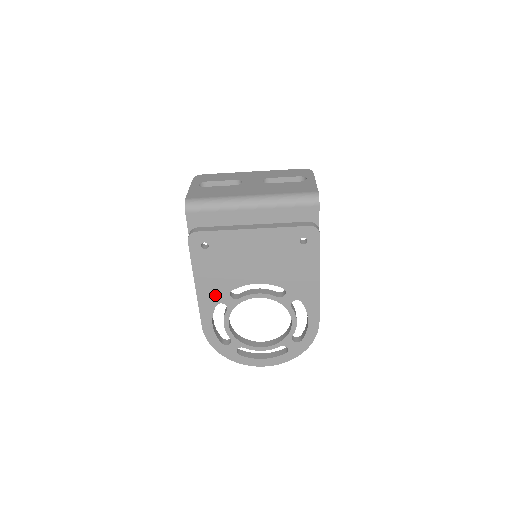
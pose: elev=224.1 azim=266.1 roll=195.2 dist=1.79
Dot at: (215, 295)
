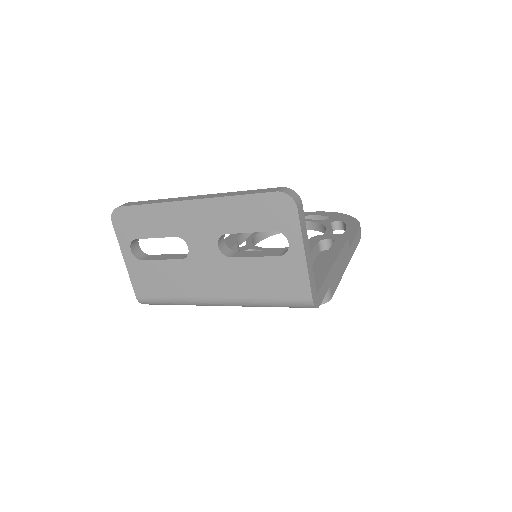
Dot at: occluded
